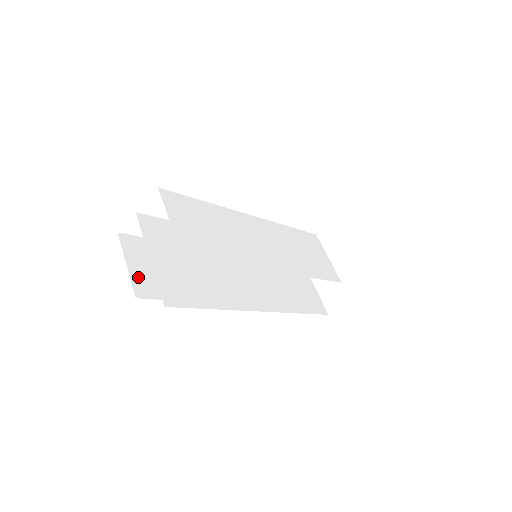
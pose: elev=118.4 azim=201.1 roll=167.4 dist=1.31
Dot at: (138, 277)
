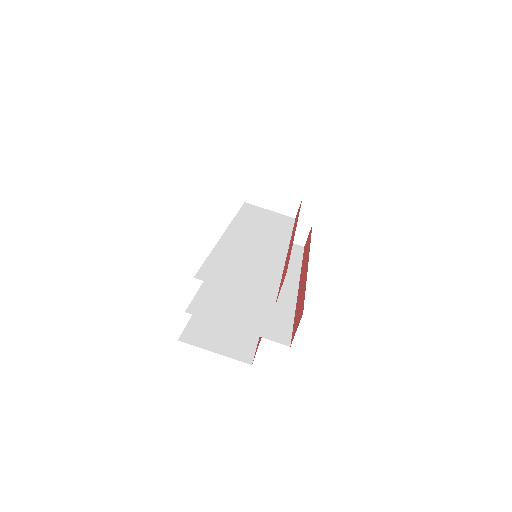
Dot at: (230, 352)
